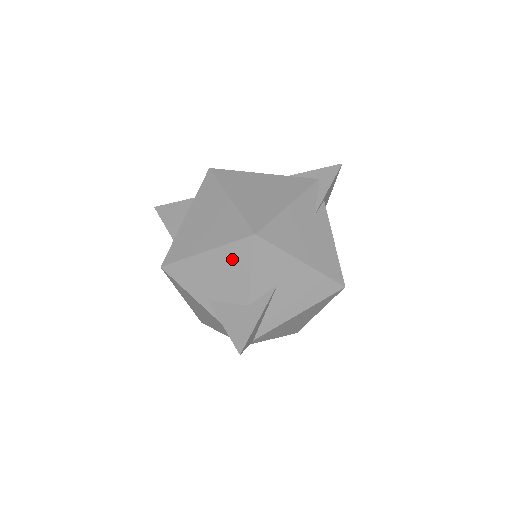
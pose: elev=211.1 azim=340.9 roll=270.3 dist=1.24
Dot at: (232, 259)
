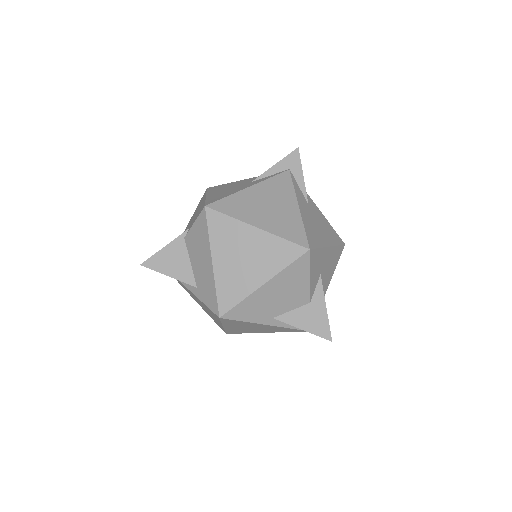
Dot at: (291, 277)
